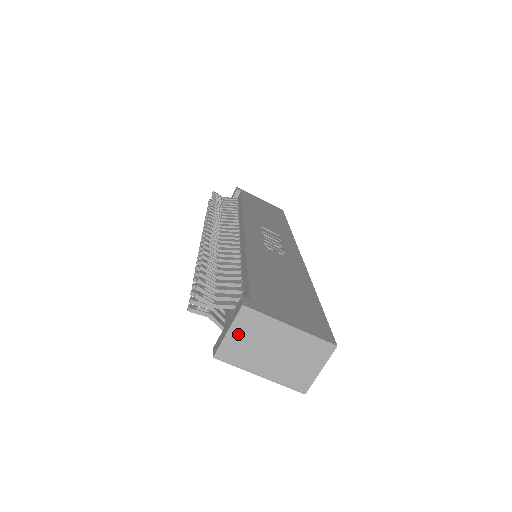
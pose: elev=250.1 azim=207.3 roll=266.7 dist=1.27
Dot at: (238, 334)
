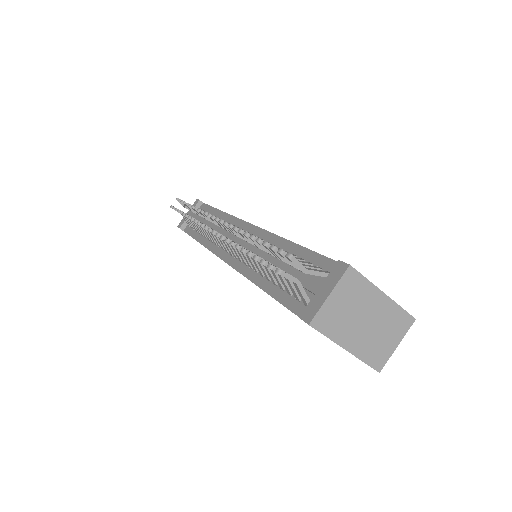
Dot at: (338, 298)
